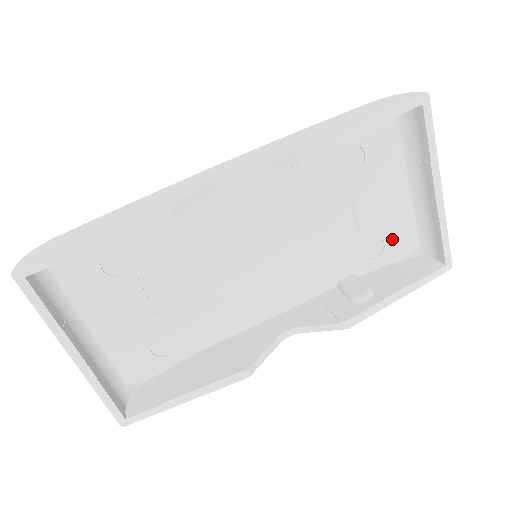
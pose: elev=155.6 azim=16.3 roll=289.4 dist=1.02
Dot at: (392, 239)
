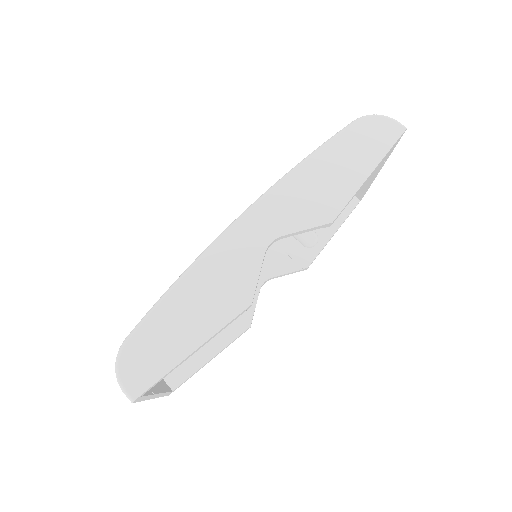
Dot at: occluded
